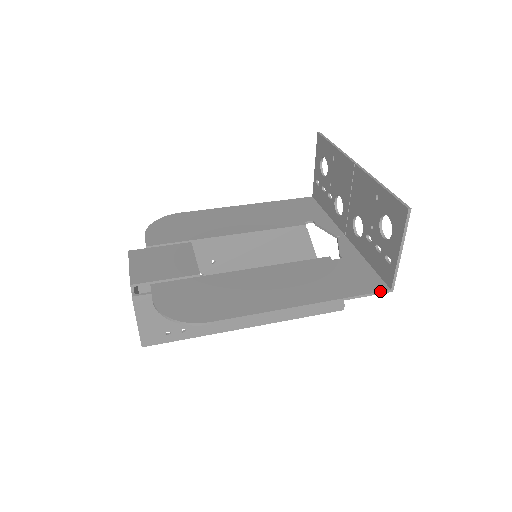
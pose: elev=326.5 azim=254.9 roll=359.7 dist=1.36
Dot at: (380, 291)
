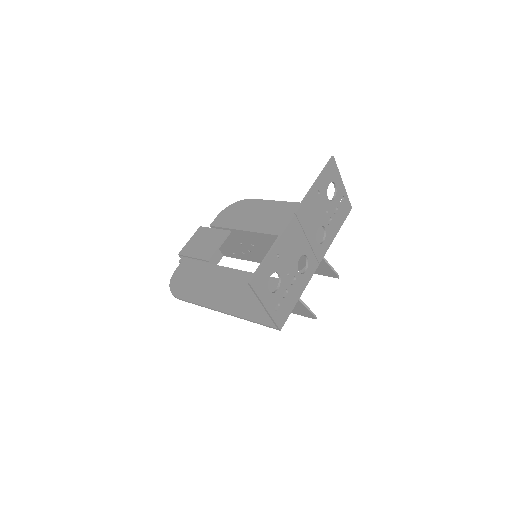
Dot at: (270, 326)
